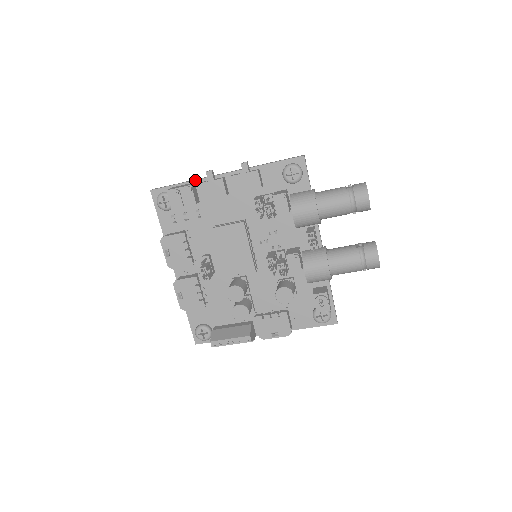
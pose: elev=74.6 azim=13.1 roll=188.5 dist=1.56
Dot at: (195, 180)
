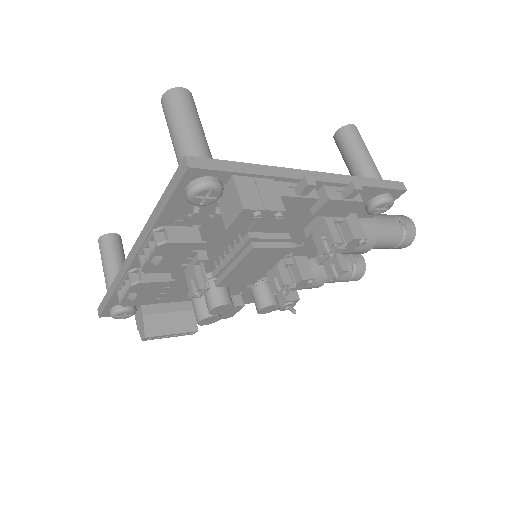
Dot at: (274, 176)
